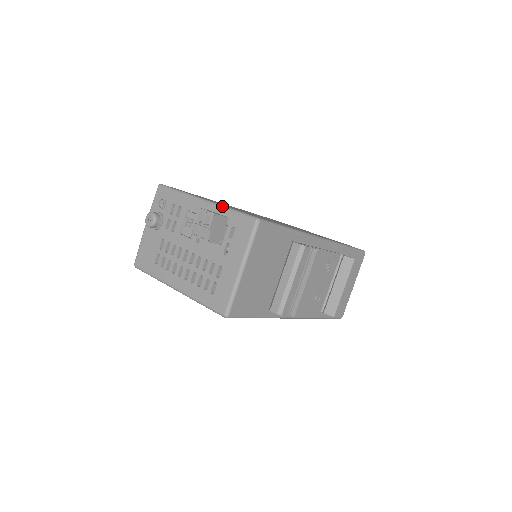
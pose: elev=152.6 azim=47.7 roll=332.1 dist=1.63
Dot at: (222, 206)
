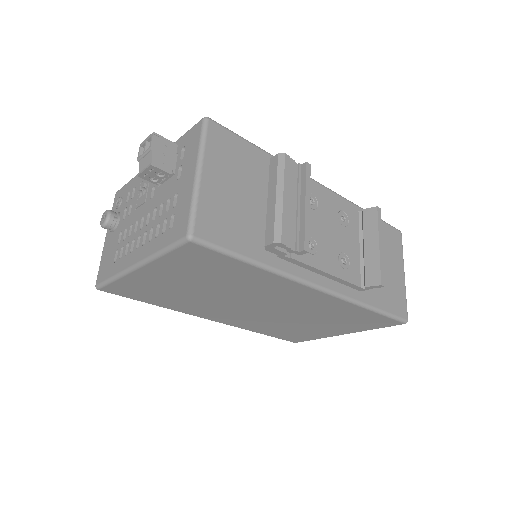
Dot at: occluded
